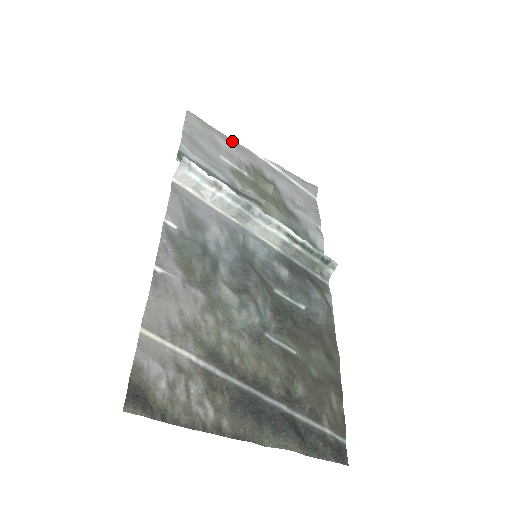
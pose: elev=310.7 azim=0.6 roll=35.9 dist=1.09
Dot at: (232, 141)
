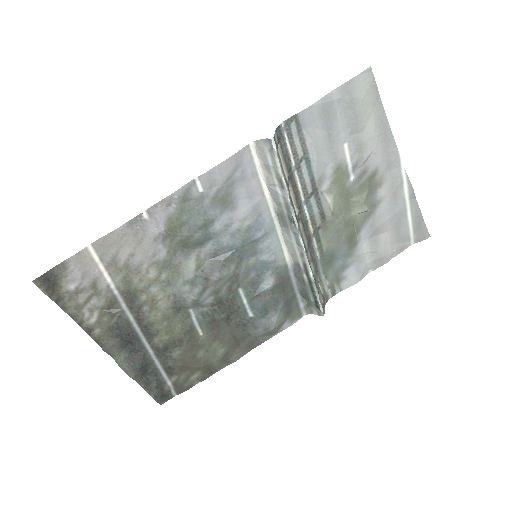
Dot at: (388, 132)
